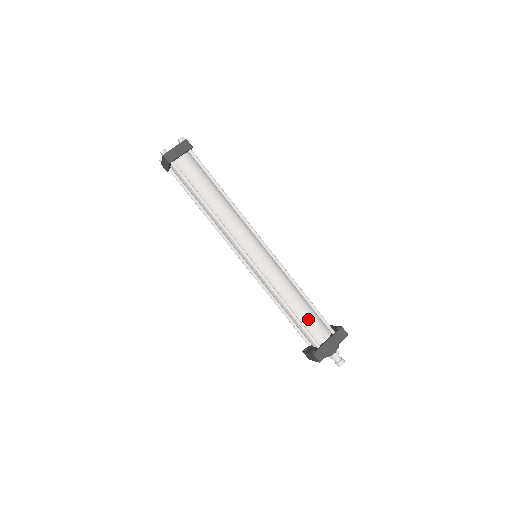
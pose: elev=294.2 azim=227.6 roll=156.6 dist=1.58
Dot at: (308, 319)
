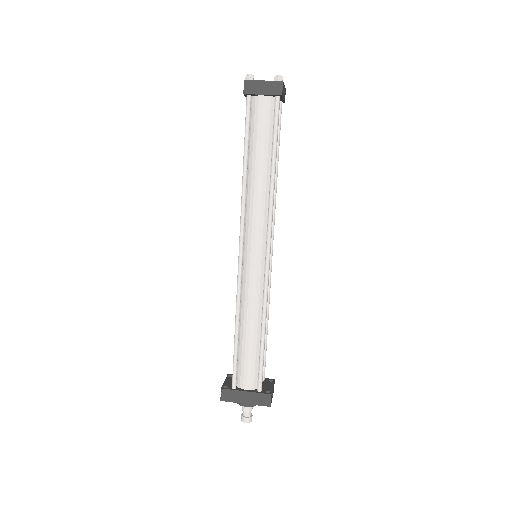
Dot at: (247, 356)
